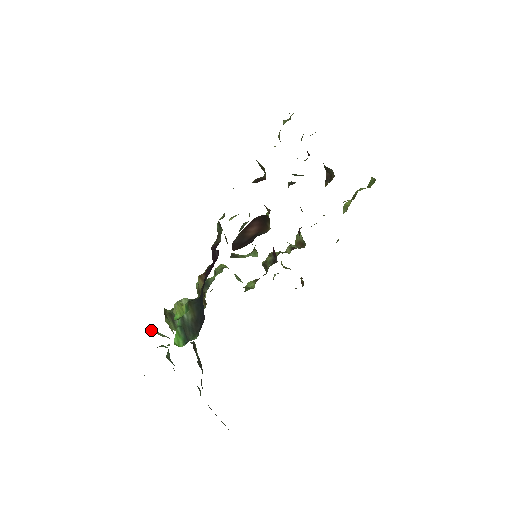
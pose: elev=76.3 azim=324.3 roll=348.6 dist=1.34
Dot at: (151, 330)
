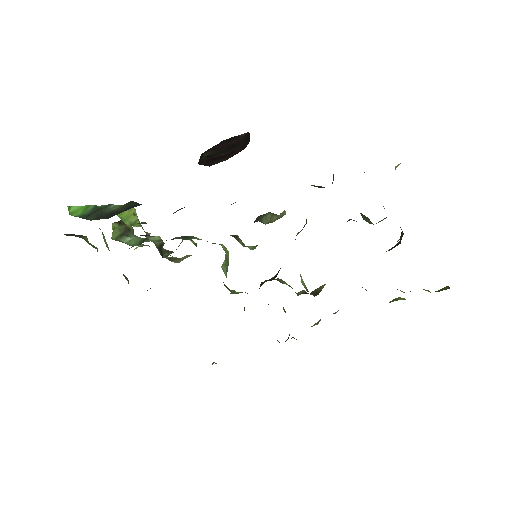
Dot at: occluded
